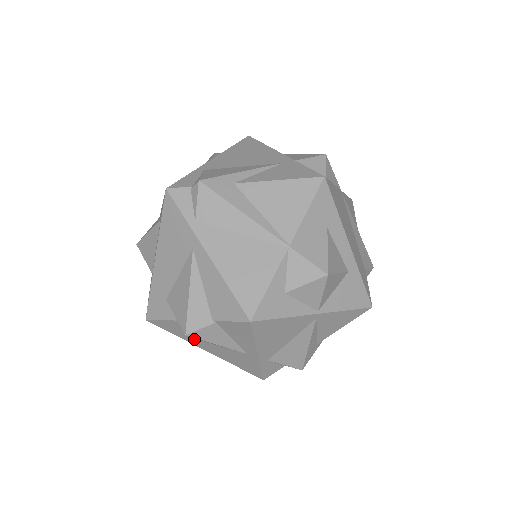
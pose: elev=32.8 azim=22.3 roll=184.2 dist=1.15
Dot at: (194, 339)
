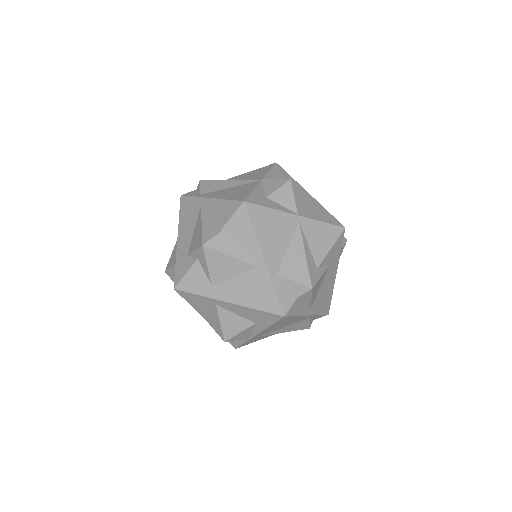
Dot at: (214, 286)
